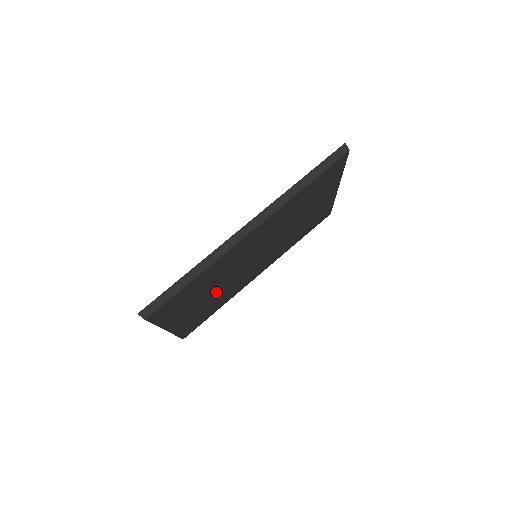
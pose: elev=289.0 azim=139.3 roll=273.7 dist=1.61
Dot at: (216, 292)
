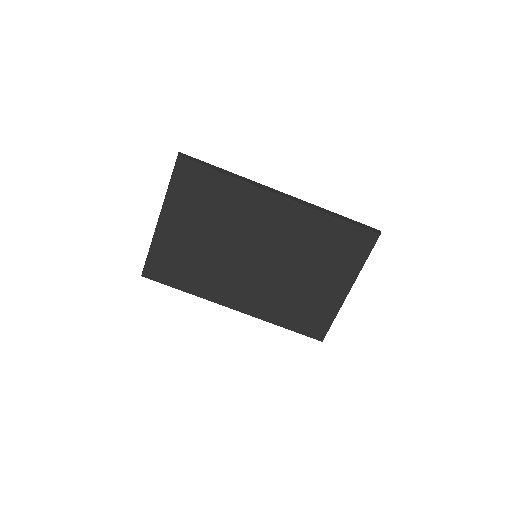
Dot at: (209, 245)
